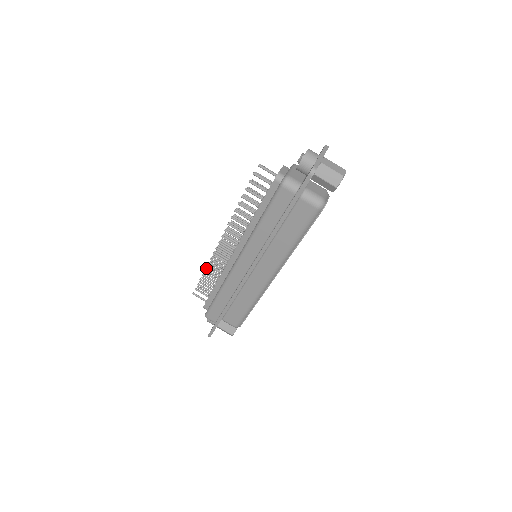
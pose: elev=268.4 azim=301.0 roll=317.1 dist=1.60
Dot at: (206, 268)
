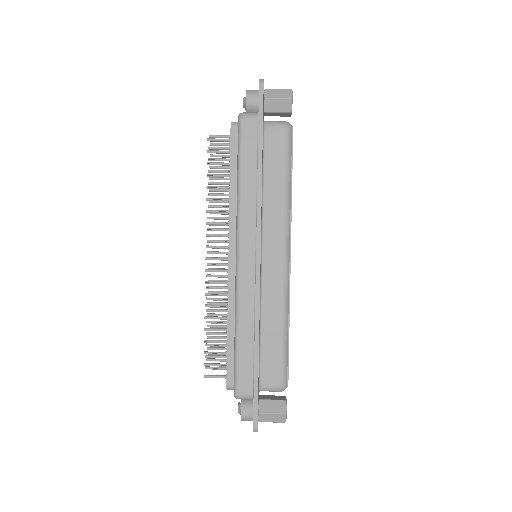
Dot at: (206, 322)
